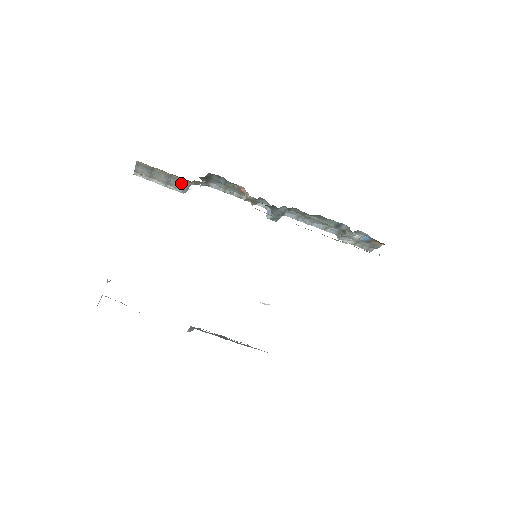
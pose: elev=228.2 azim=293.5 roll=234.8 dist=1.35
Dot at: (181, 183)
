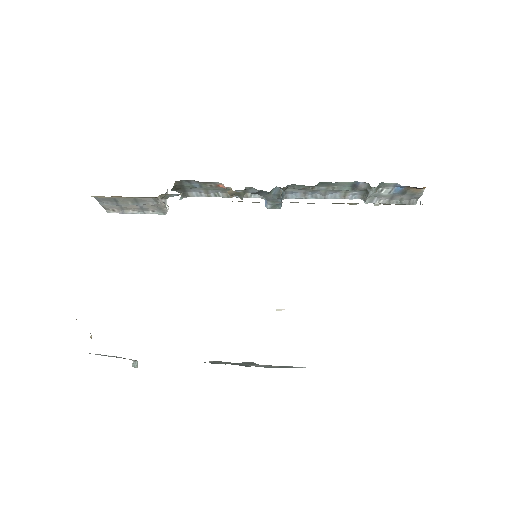
Dot at: (152, 203)
